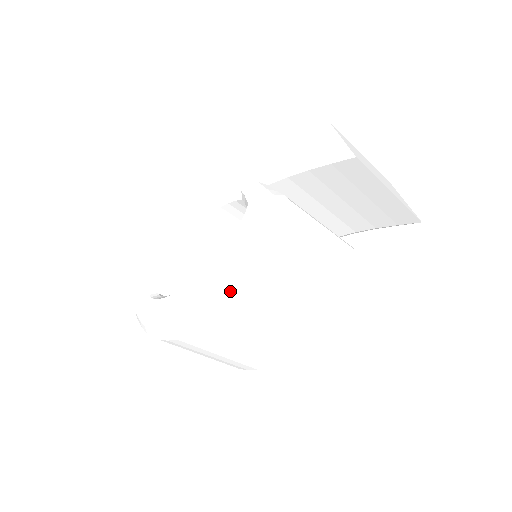
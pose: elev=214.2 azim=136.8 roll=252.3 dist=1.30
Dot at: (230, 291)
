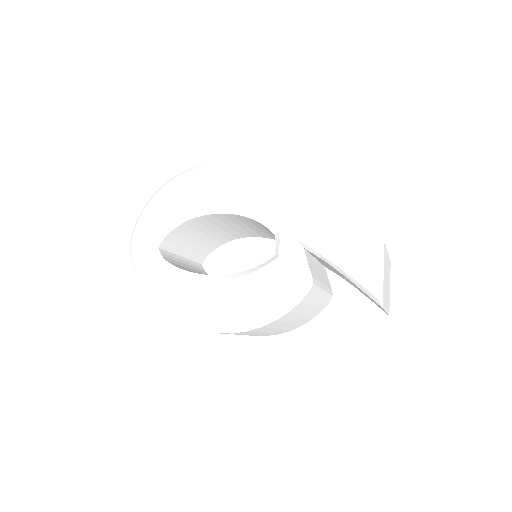
Dot at: (231, 327)
